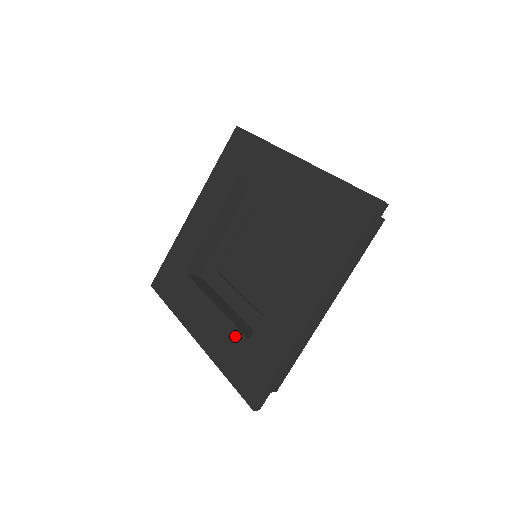
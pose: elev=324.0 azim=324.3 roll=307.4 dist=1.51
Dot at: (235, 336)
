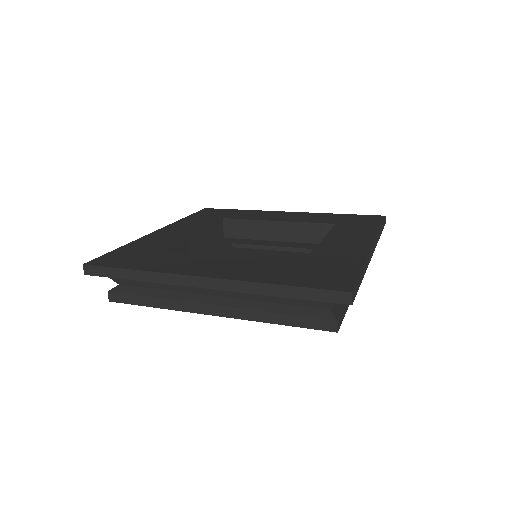
Dot at: (163, 245)
